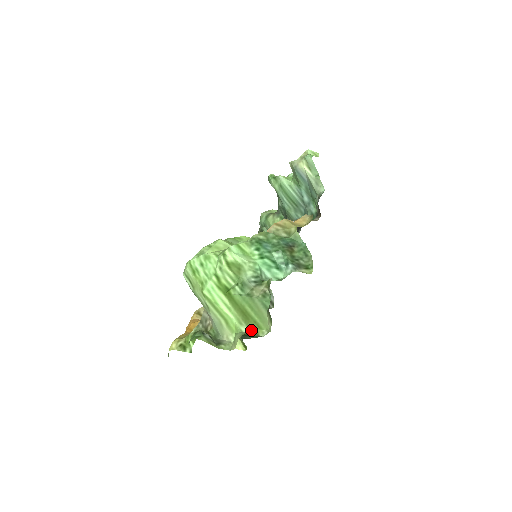
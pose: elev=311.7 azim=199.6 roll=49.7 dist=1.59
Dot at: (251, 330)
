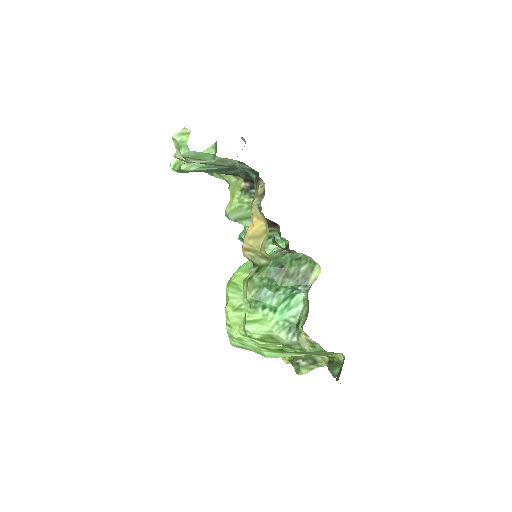
Dot at: (329, 357)
